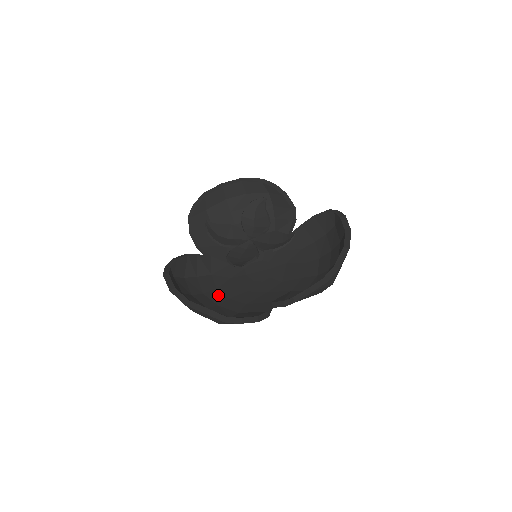
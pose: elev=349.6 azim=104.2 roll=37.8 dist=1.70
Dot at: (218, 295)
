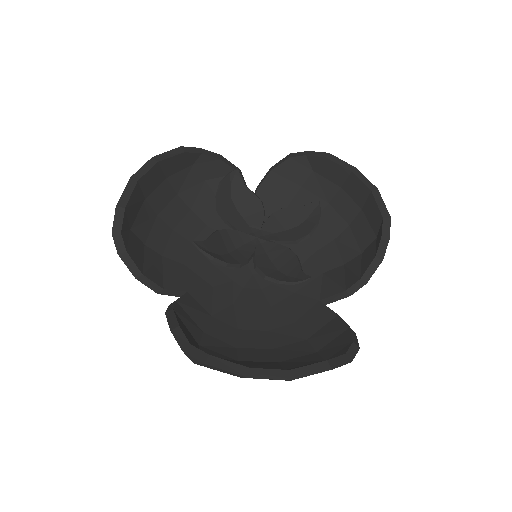
Dot at: (252, 336)
